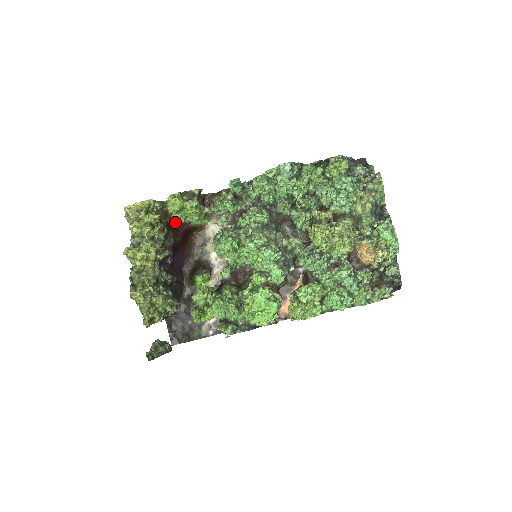
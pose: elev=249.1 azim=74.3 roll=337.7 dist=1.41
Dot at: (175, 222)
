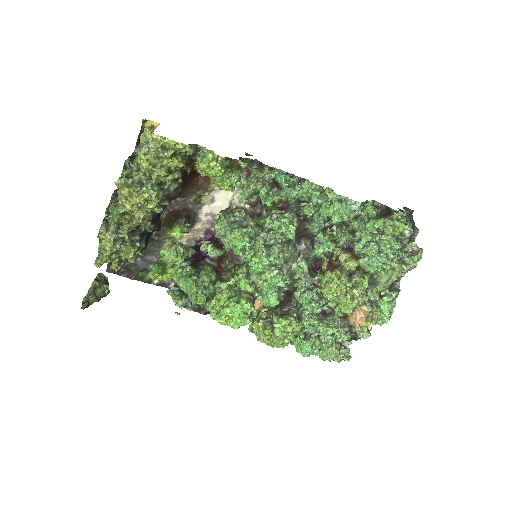
Dot at: (193, 169)
